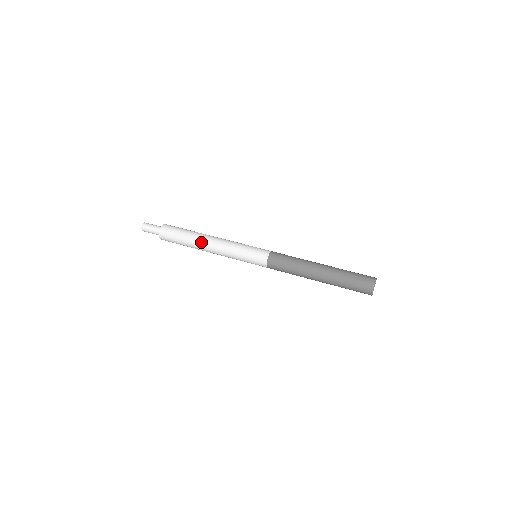
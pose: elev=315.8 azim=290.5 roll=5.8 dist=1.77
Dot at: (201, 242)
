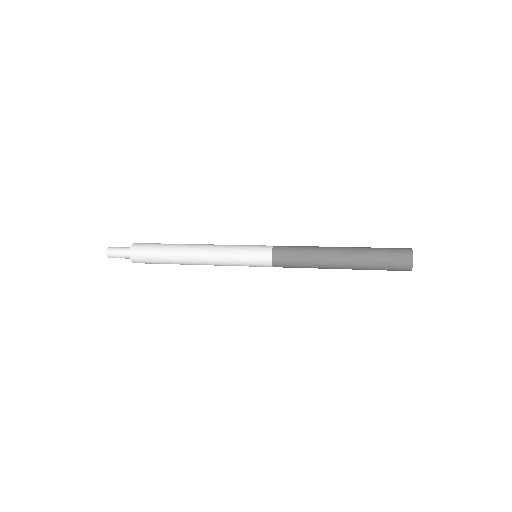
Dot at: (188, 244)
